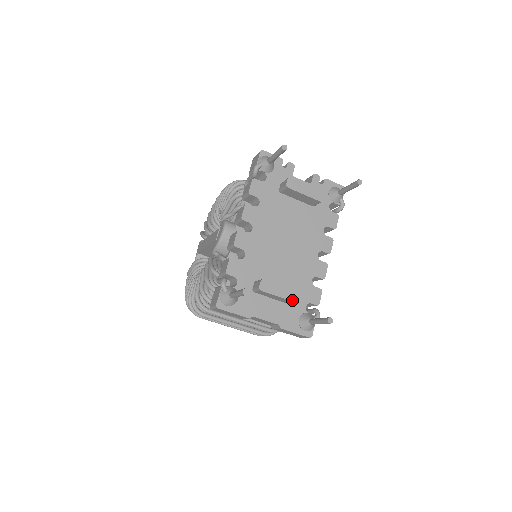
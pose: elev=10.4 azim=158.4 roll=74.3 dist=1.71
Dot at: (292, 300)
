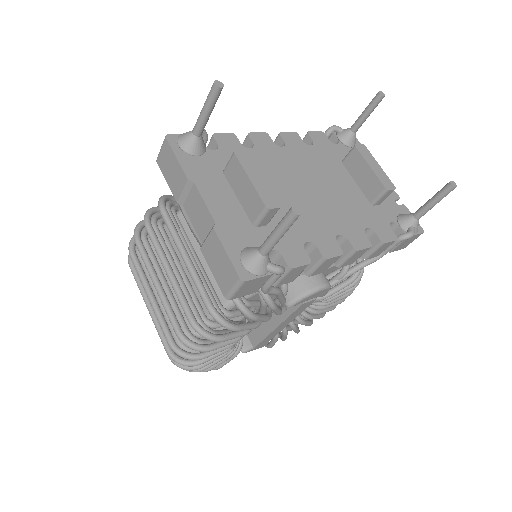
Dot at: (262, 198)
